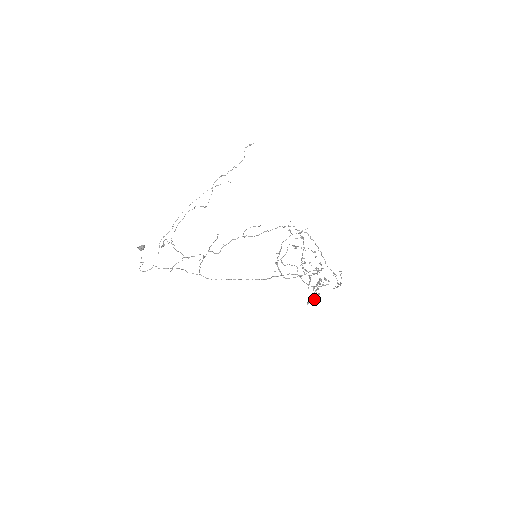
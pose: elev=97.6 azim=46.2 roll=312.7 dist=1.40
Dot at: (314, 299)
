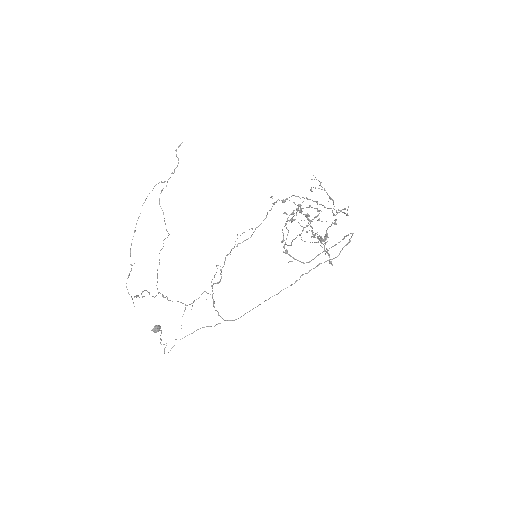
Dot at: occluded
